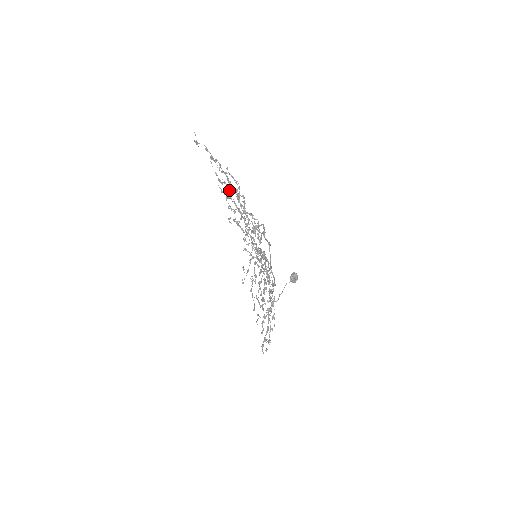
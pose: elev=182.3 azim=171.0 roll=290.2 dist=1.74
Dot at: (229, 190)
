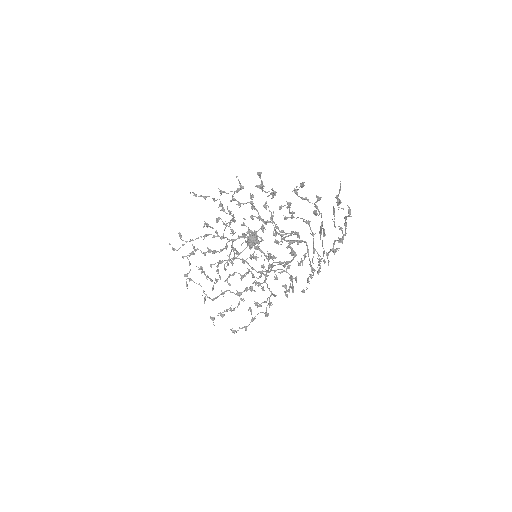
Dot at: occluded
